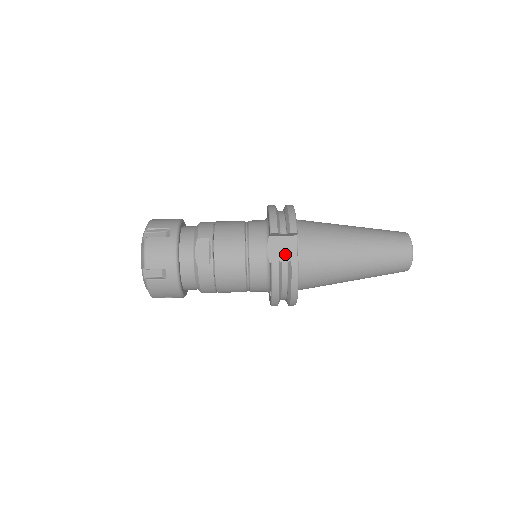
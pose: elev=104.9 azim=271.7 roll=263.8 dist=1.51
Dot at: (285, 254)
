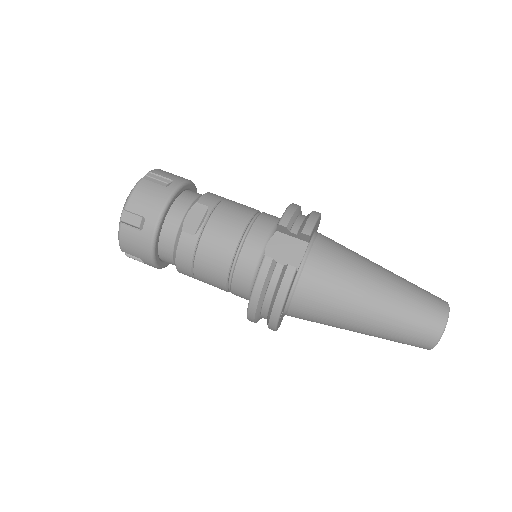
Dot at: (286, 257)
